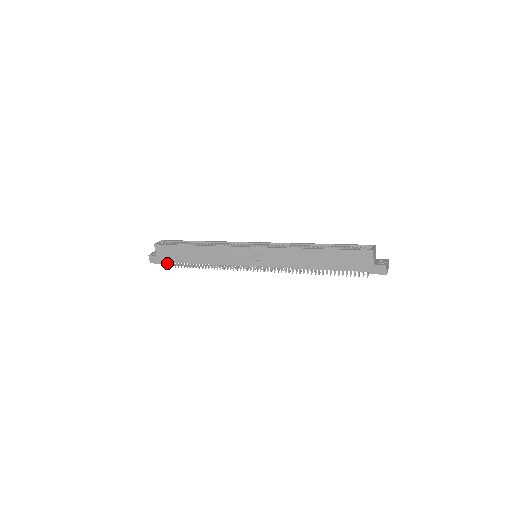
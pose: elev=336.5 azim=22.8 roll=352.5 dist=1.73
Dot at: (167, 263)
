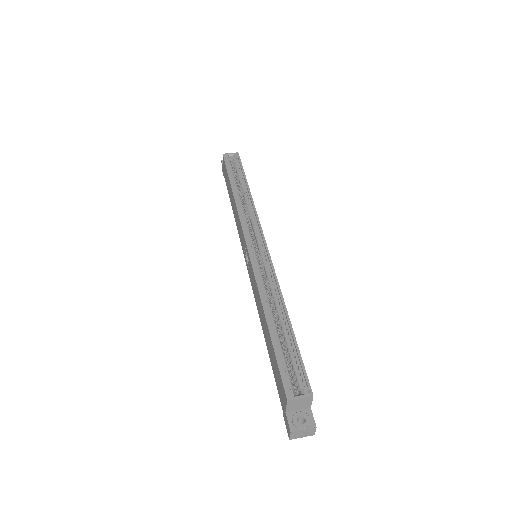
Dot at: occluded
